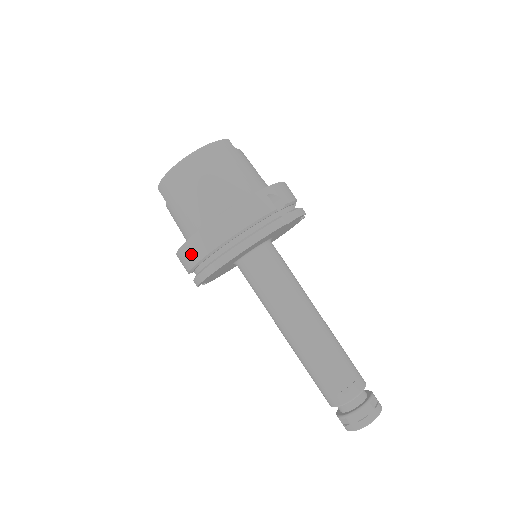
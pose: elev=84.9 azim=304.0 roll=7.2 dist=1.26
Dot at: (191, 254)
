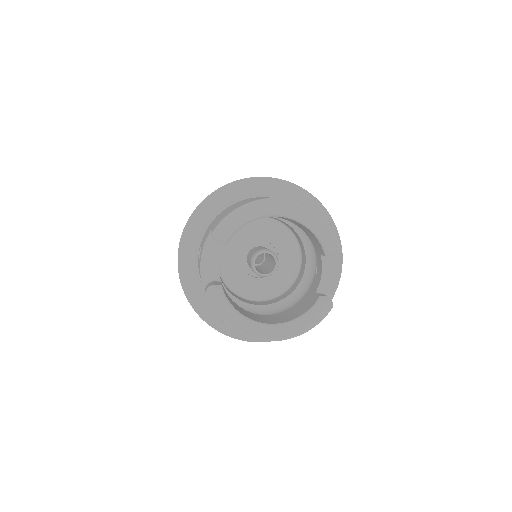
Dot at: occluded
